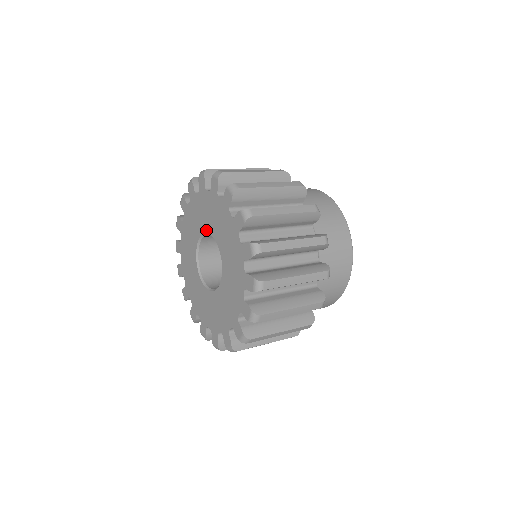
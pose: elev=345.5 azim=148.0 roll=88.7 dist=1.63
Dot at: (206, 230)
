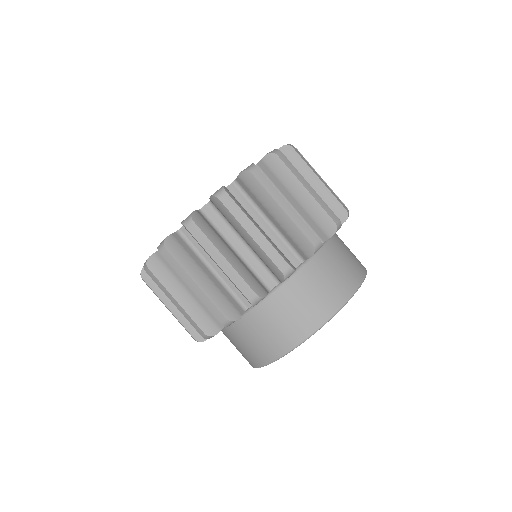
Dot at: occluded
